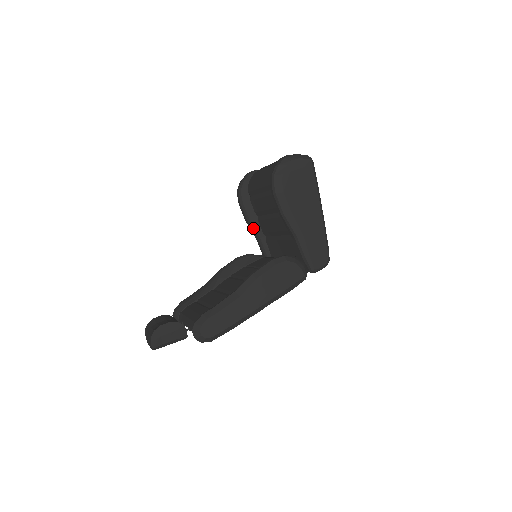
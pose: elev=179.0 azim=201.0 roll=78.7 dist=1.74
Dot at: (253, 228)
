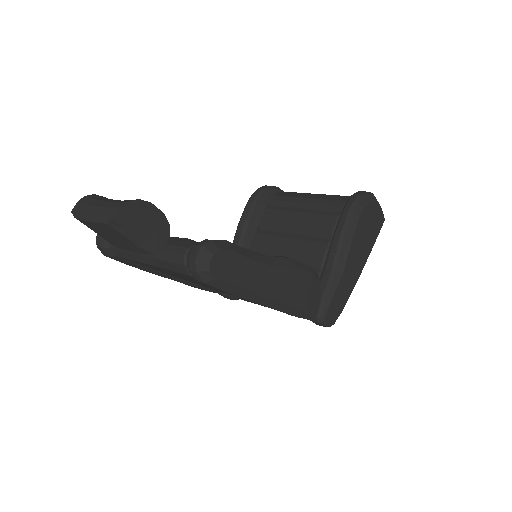
Dot at: (243, 235)
